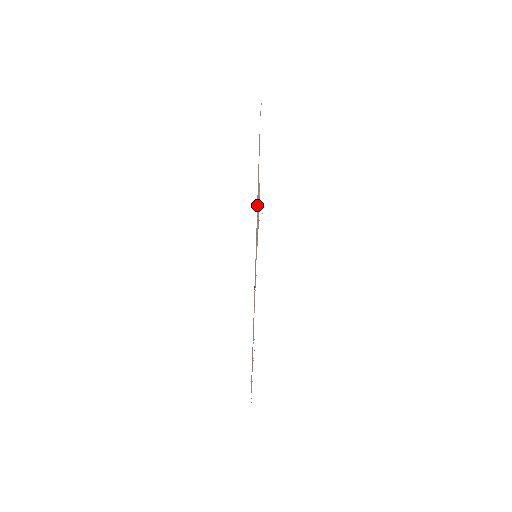
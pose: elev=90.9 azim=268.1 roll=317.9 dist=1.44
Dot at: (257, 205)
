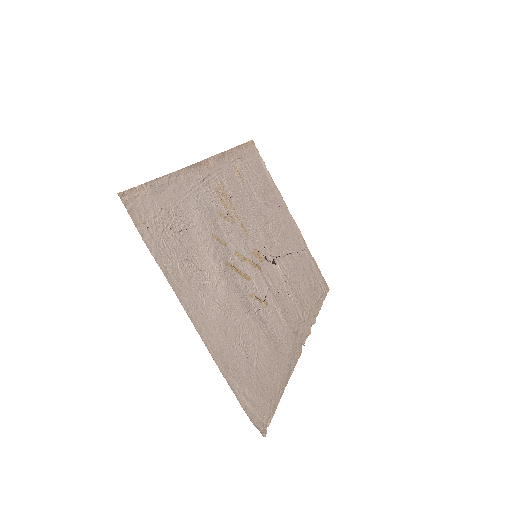
Dot at: (251, 410)
